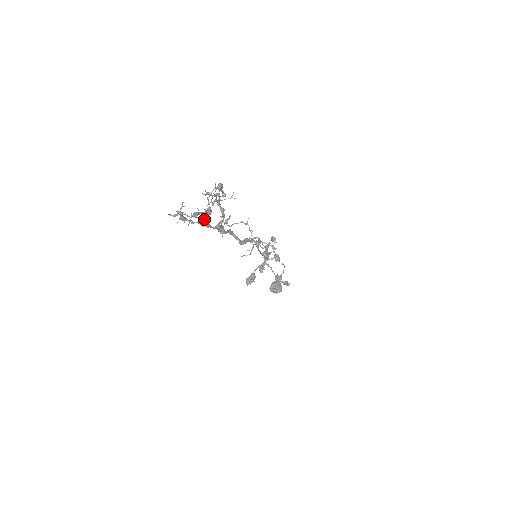
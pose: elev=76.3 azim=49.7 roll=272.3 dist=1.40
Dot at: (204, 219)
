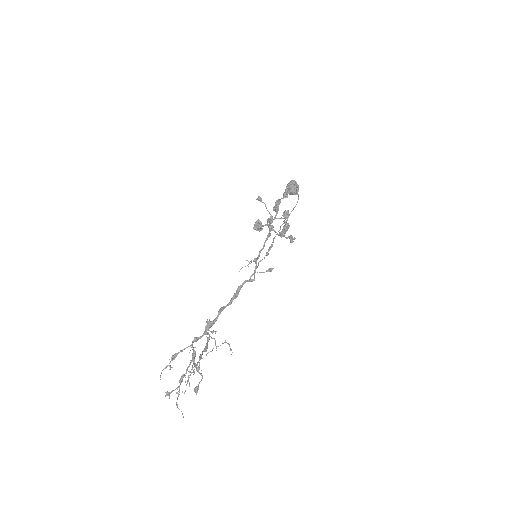
Dot at: (192, 342)
